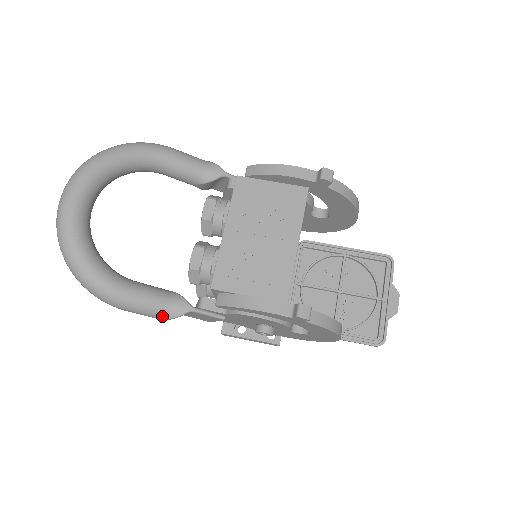
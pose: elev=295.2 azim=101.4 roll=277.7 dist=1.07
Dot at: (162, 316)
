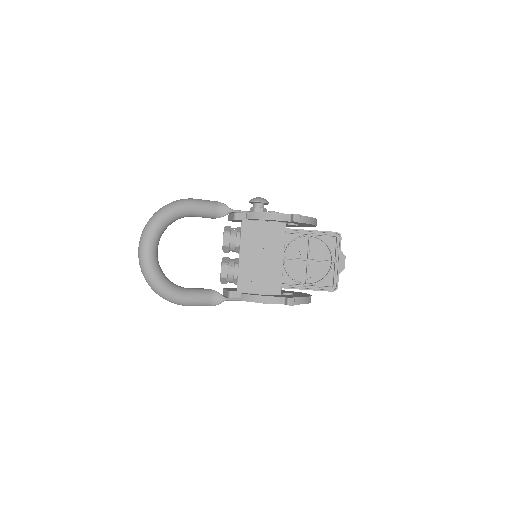
Dot at: (209, 305)
